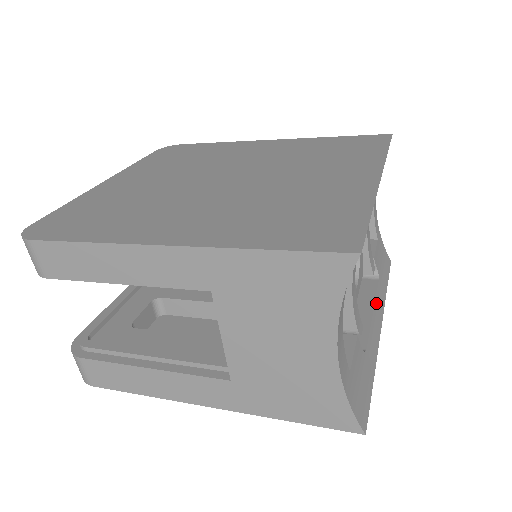
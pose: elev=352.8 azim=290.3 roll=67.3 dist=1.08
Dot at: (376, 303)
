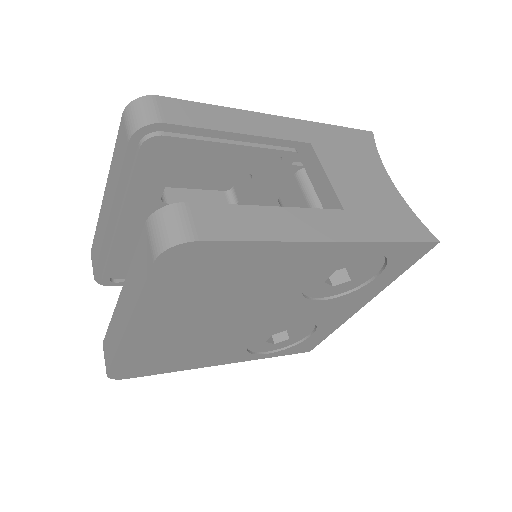
Dot at: occluded
